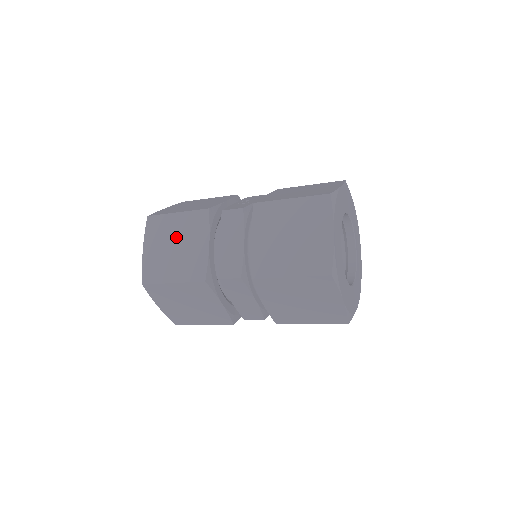
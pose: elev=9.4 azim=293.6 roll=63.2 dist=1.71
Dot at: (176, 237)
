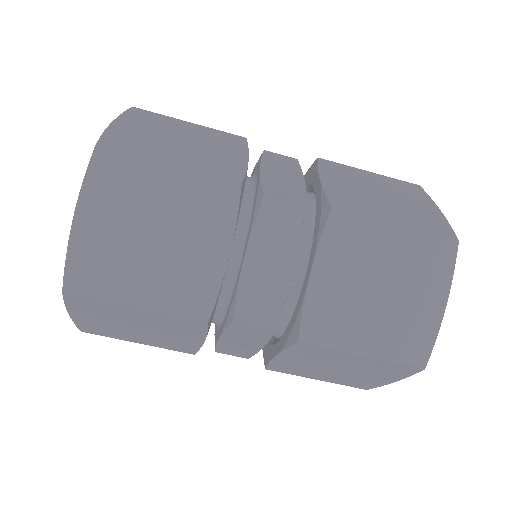
Dot at: (186, 135)
